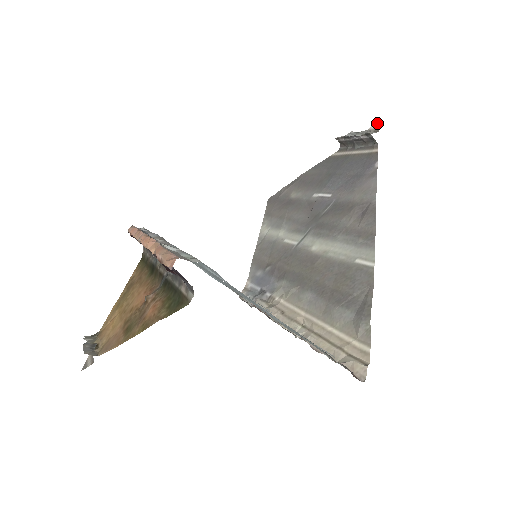
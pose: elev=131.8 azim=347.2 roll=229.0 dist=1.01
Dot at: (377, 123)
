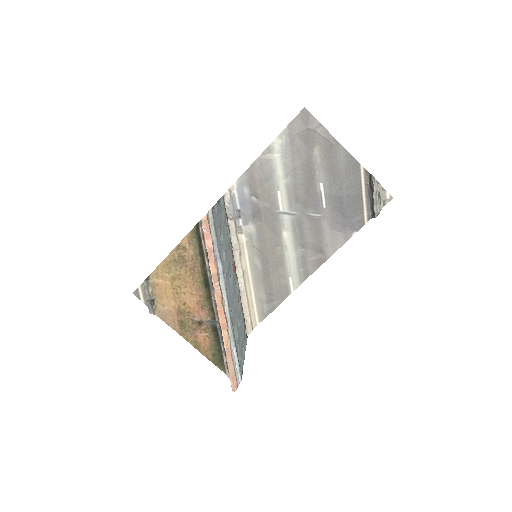
Dot at: (392, 198)
